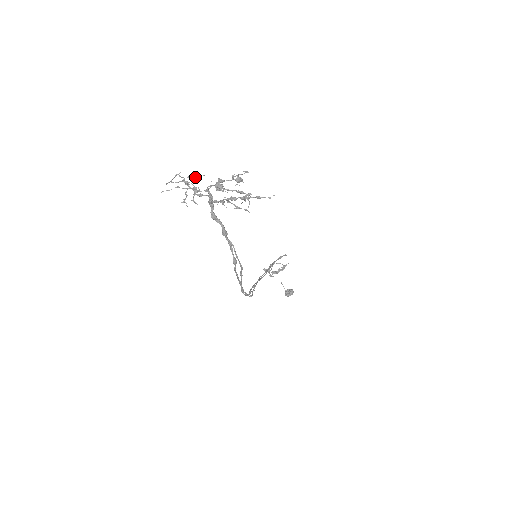
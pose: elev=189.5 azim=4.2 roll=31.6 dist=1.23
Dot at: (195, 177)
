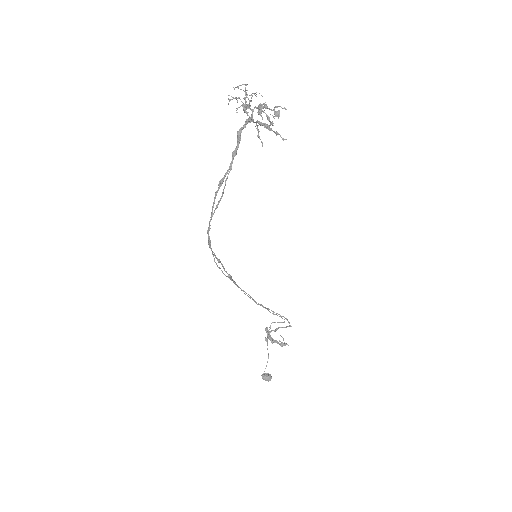
Dot at: (254, 94)
